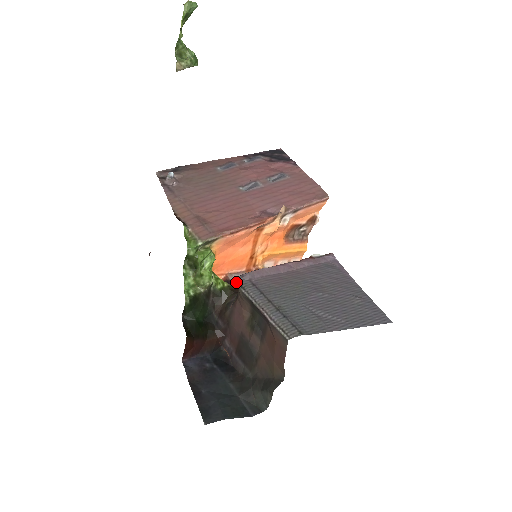
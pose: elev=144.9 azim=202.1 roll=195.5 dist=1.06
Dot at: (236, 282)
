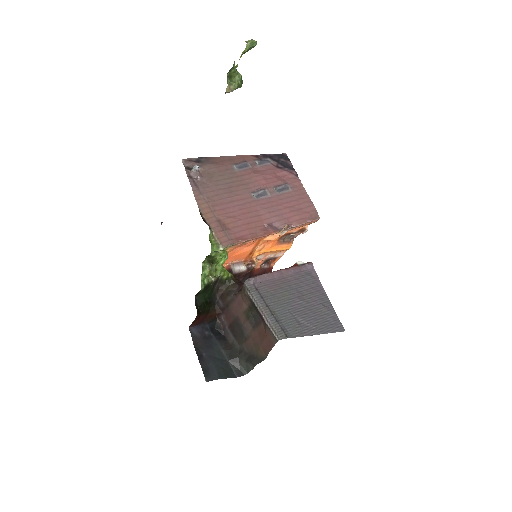
Dot at: (235, 270)
